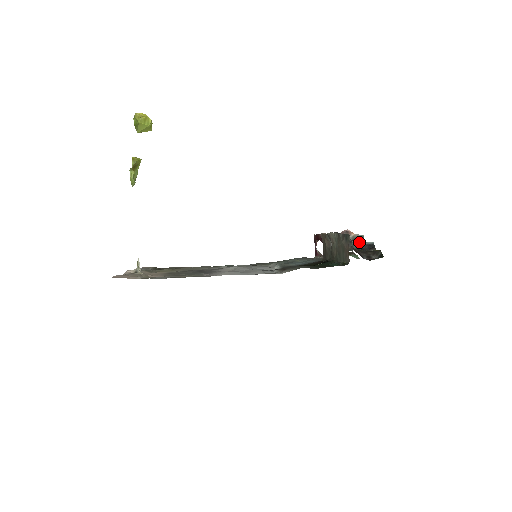
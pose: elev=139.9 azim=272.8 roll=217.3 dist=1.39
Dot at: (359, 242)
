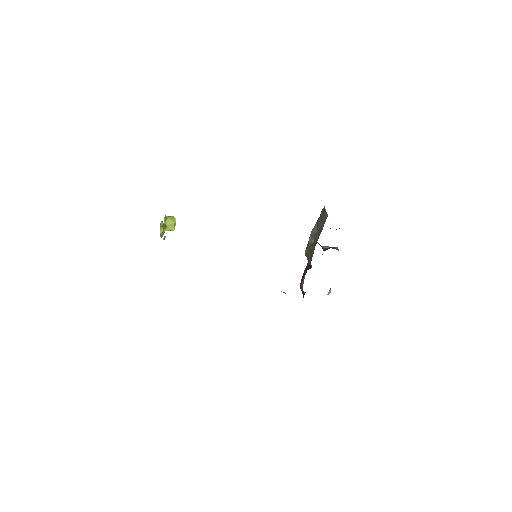
Dot at: occluded
